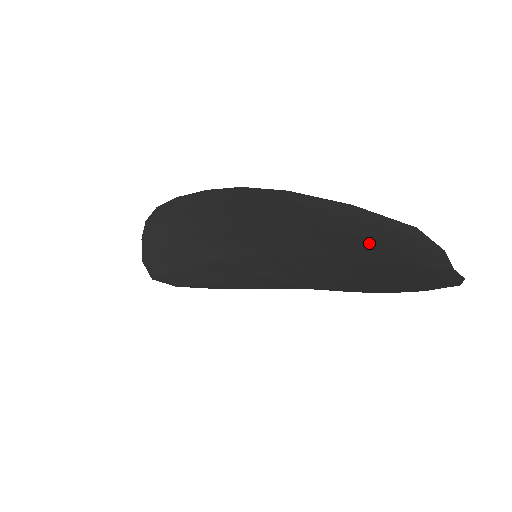
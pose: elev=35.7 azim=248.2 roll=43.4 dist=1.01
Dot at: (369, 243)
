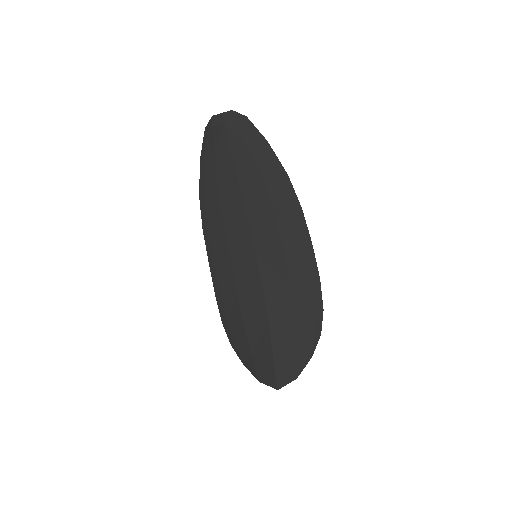
Dot at: (218, 156)
